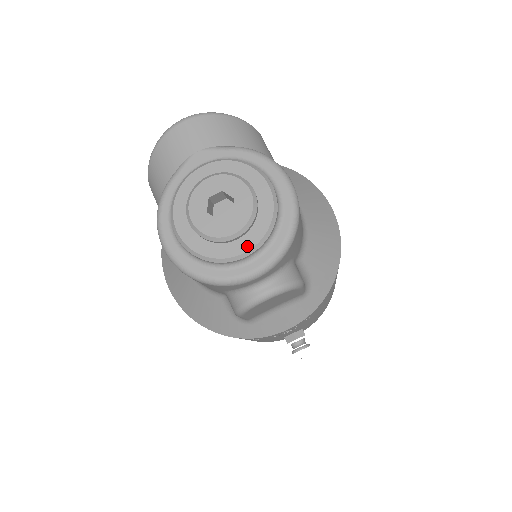
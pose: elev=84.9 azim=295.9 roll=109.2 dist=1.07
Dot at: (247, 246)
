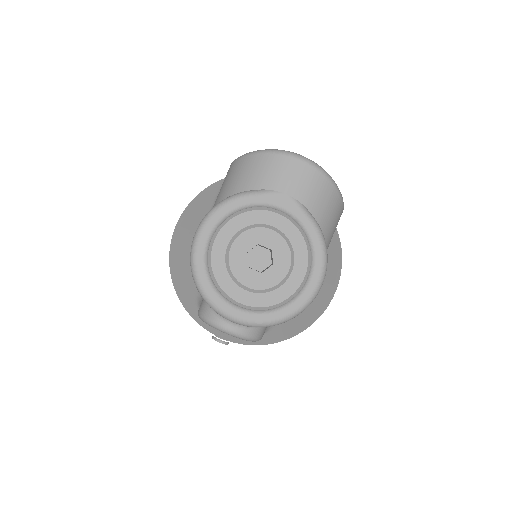
Dot at: (248, 301)
